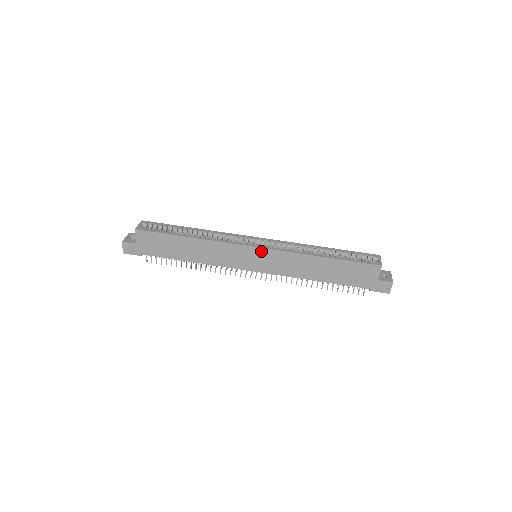
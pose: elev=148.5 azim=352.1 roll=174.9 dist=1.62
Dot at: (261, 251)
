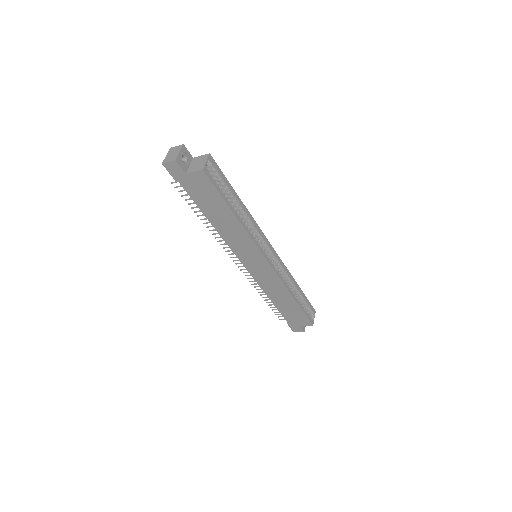
Dot at: (267, 266)
